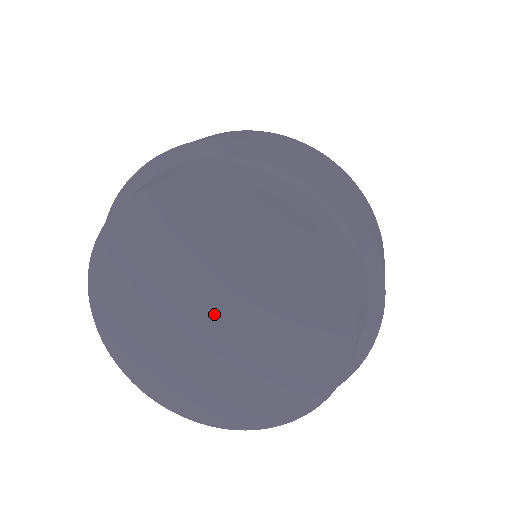
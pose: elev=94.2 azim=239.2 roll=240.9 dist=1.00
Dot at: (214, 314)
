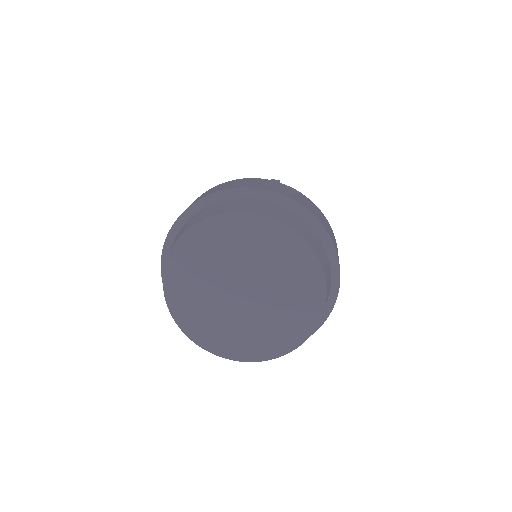
Dot at: (244, 290)
